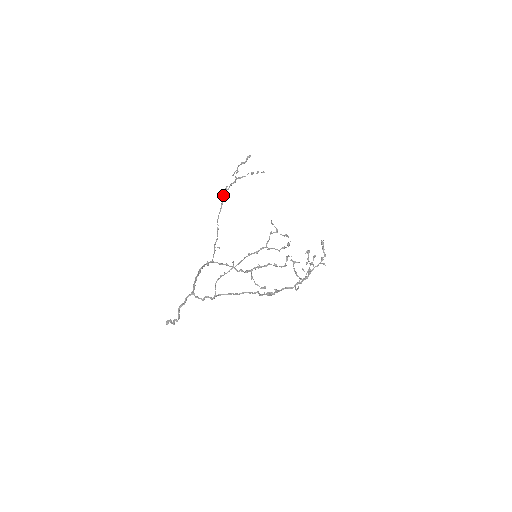
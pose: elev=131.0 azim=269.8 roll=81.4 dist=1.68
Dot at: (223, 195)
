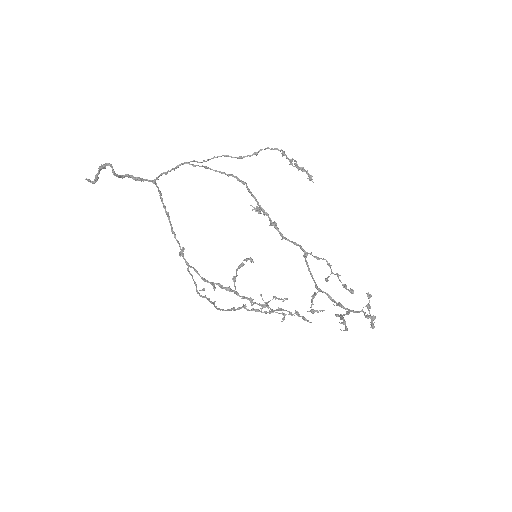
Dot at: (237, 308)
